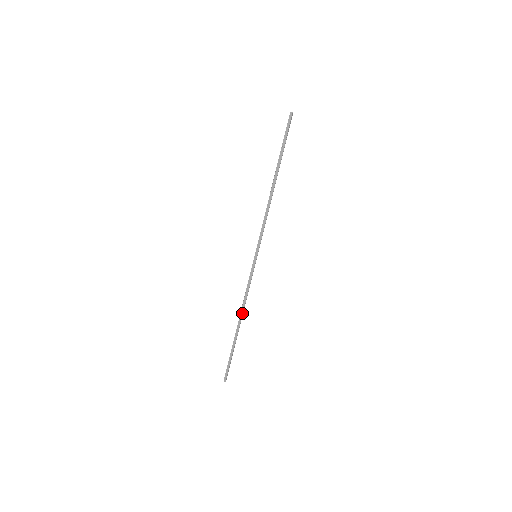
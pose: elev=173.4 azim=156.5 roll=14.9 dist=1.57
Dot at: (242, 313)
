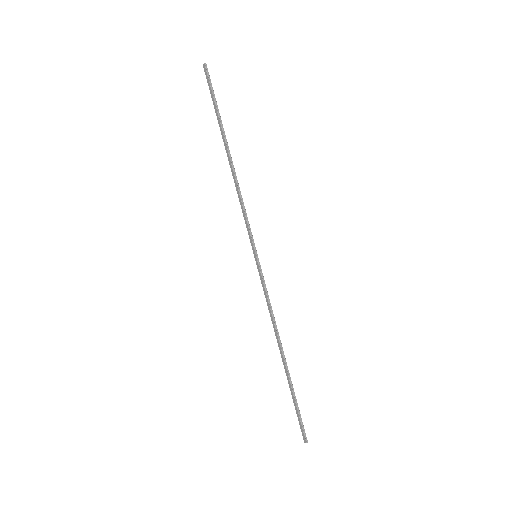
Dot at: (277, 338)
